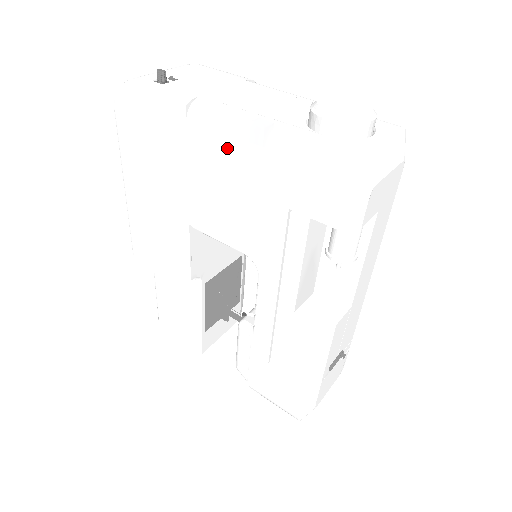
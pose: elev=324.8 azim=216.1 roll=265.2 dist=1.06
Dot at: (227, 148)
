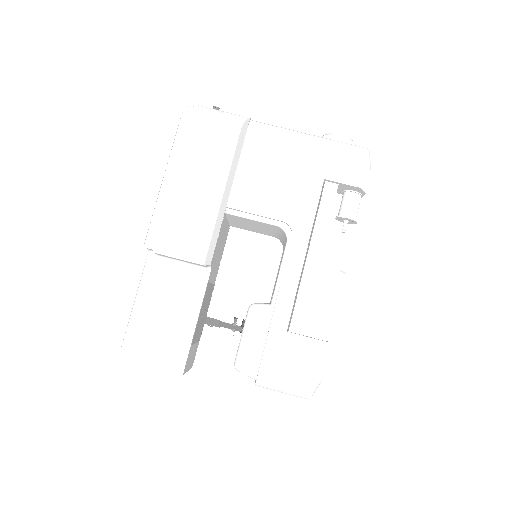
Dot at: (280, 143)
